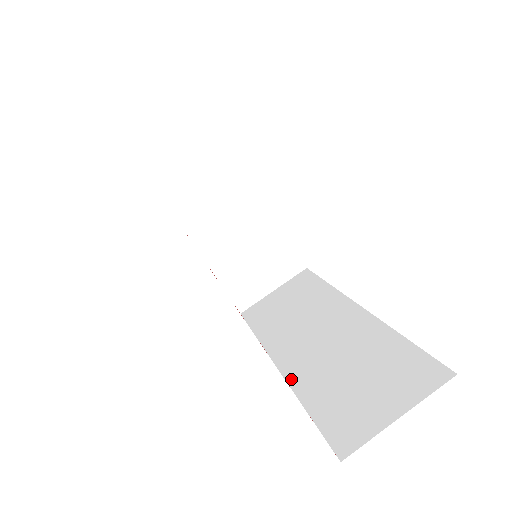
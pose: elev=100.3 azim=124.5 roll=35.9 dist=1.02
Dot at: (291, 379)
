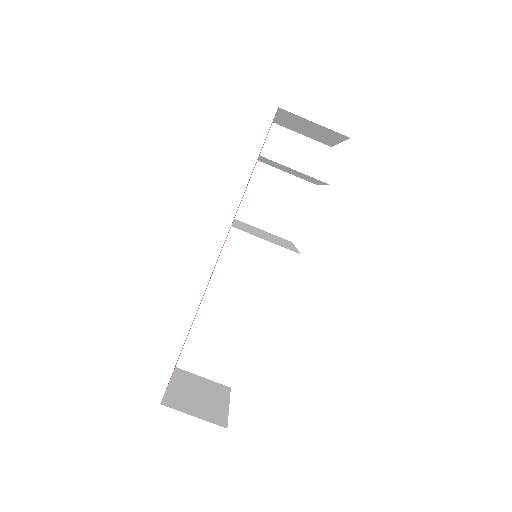
Dot at: (200, 313)
